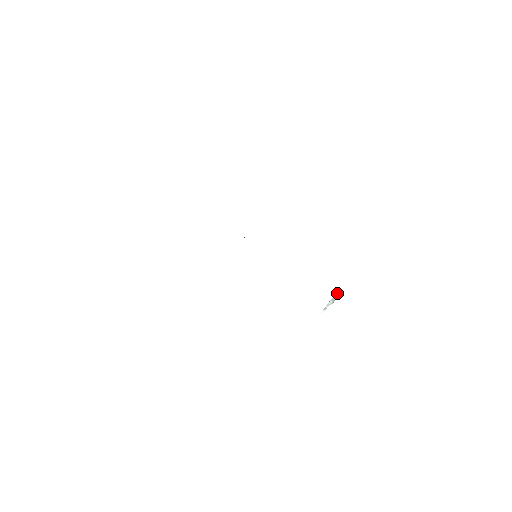
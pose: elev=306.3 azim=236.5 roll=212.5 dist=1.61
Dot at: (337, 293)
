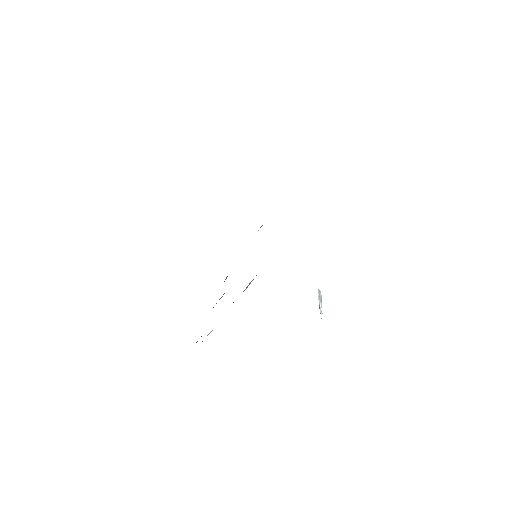
Dot at: (318, 292)
